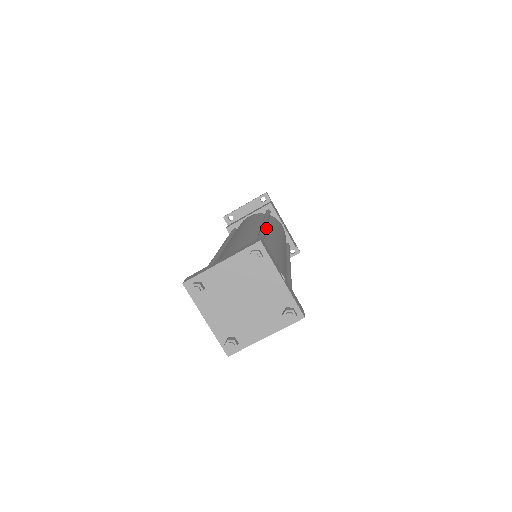
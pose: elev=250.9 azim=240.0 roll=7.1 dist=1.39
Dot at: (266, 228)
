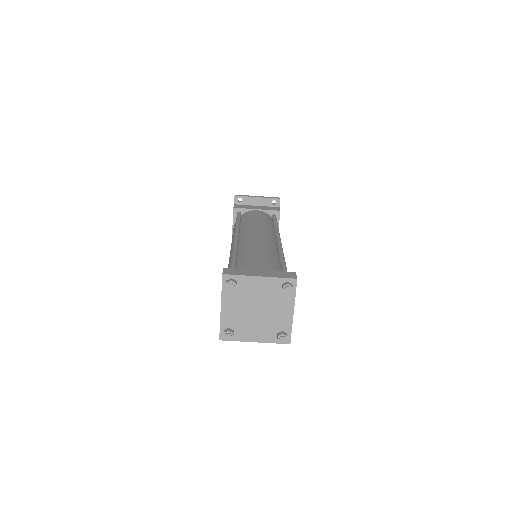
Dot at: occluded
